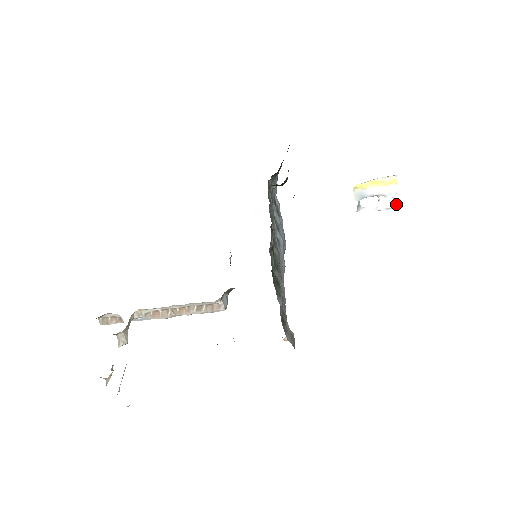
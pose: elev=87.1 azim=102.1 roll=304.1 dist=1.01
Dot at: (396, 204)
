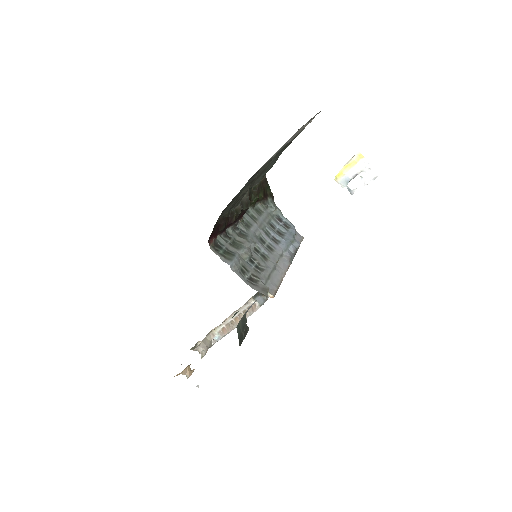
Dot at: (376, 172)
